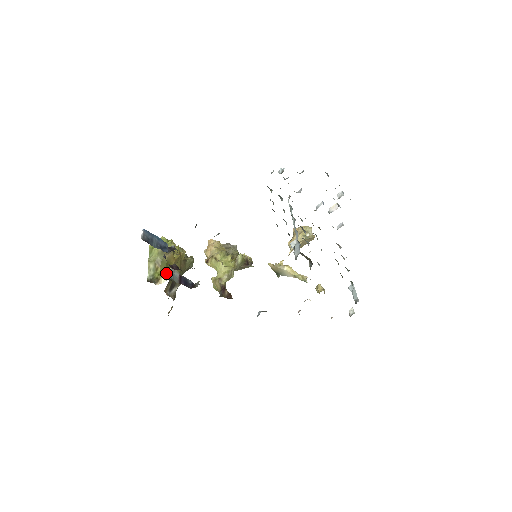
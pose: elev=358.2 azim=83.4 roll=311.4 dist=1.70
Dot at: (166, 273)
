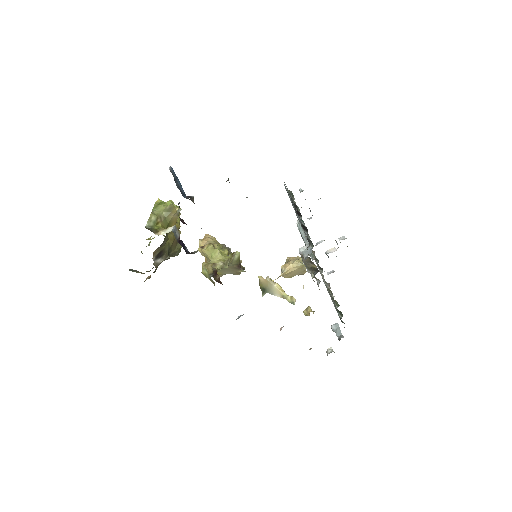
Dot at: (168, 228)
